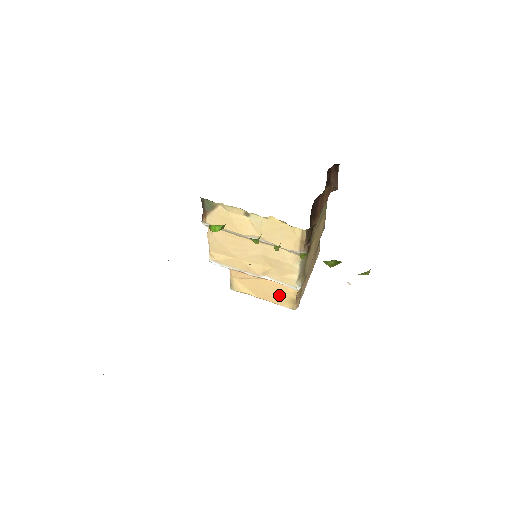
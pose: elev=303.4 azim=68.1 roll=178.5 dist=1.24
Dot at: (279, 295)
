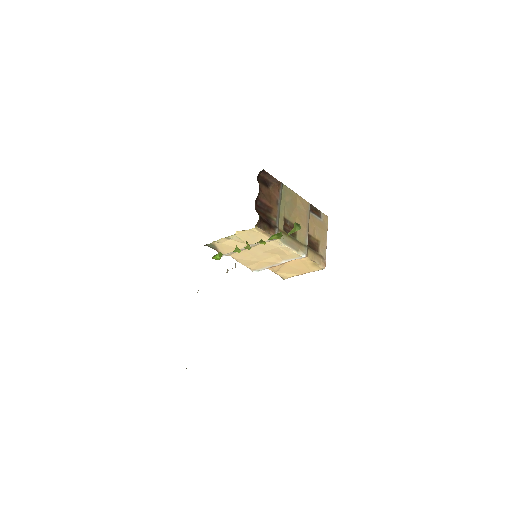
Dot at: (305, 266)
